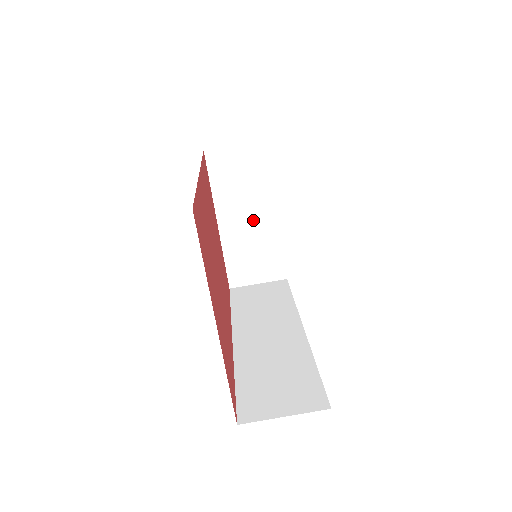
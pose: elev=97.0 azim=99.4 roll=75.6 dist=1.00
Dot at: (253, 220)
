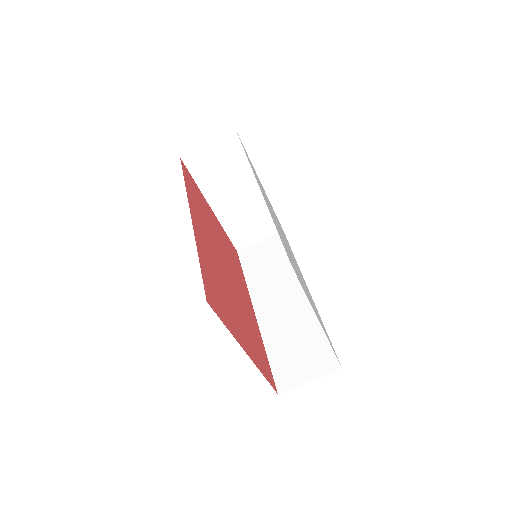
Dot at: (241, 197)
